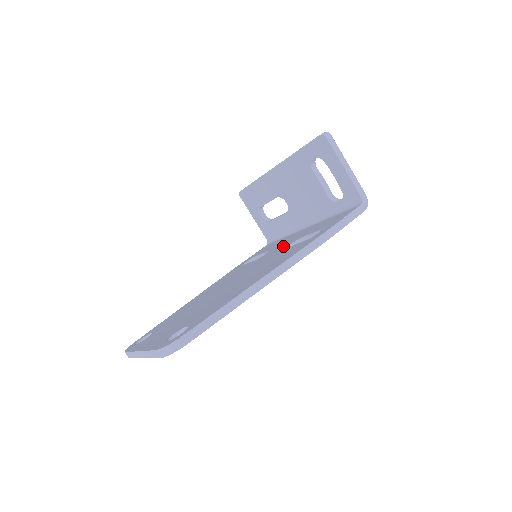
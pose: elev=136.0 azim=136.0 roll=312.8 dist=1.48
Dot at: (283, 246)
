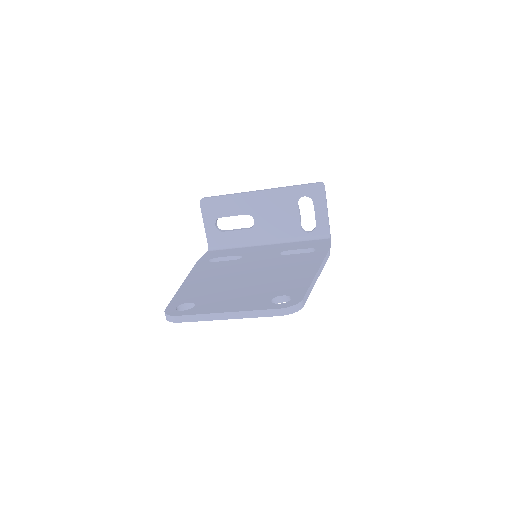
Dot at: (268, 254)
